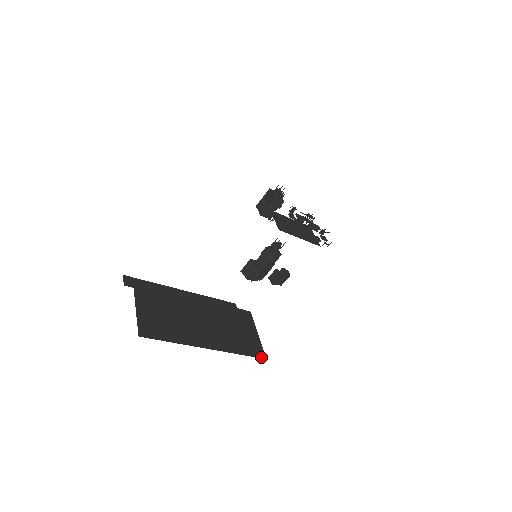
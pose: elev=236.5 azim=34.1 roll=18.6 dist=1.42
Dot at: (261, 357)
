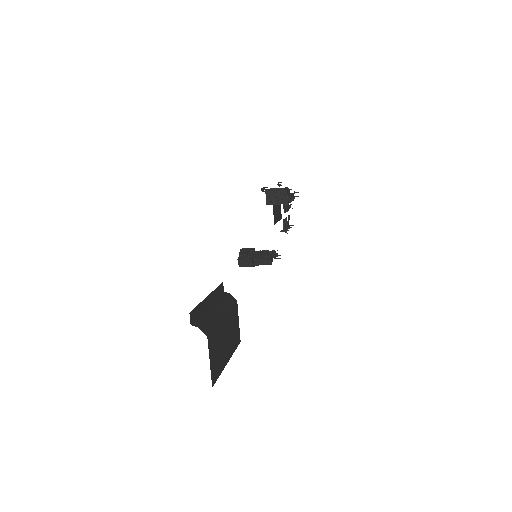
Dot at: (239, 343)
